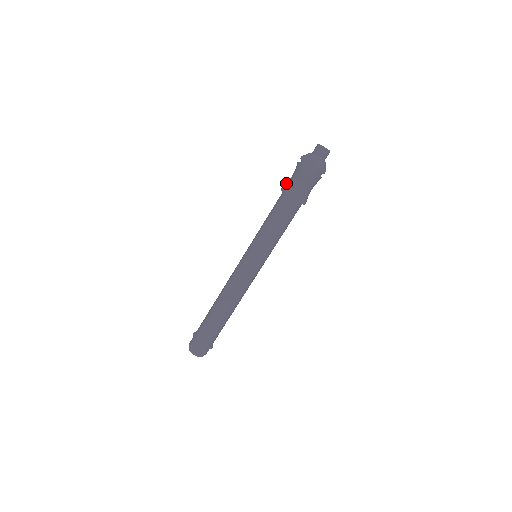
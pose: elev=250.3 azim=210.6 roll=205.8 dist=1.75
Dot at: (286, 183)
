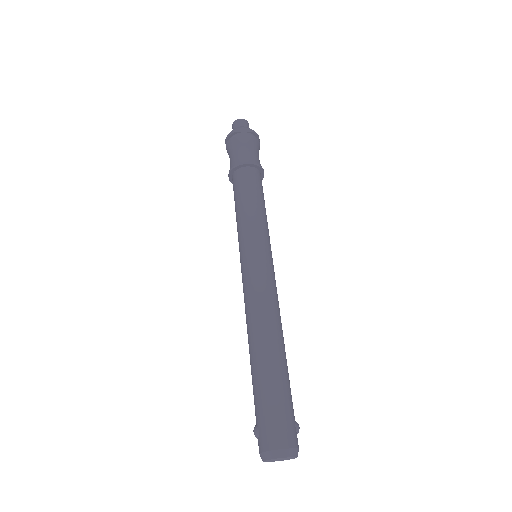
Dot at: (230, 166)
